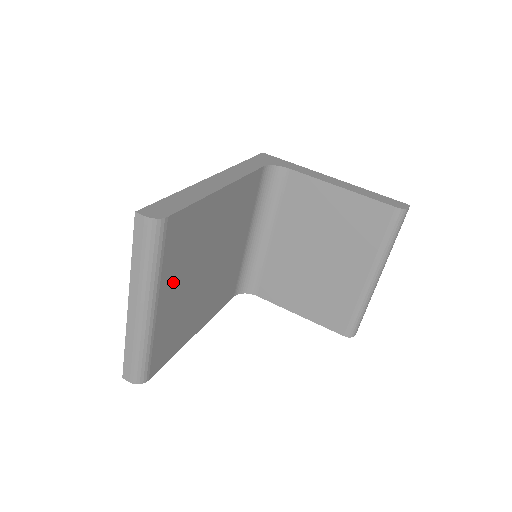
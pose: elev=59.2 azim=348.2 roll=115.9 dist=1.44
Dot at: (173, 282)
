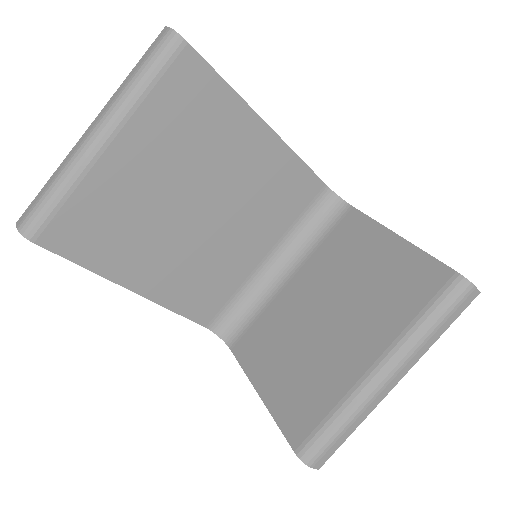
Dot at: (147, 145)
